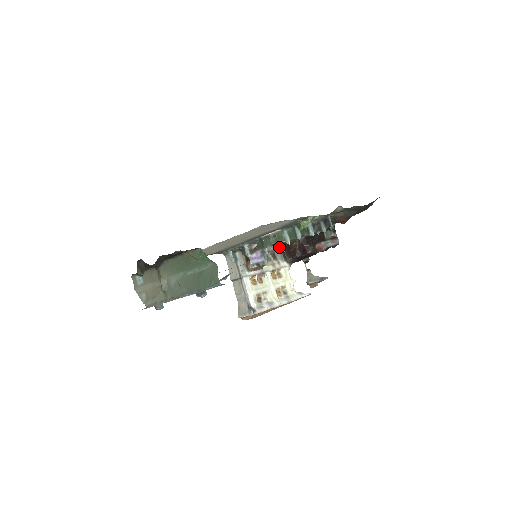
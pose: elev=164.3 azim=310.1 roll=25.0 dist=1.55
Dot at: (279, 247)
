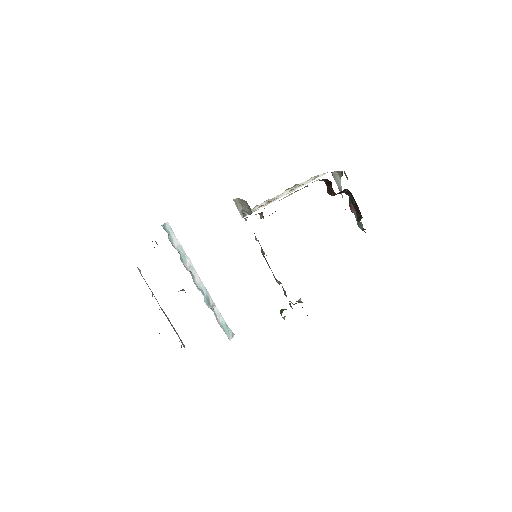
Dot at: occluded
